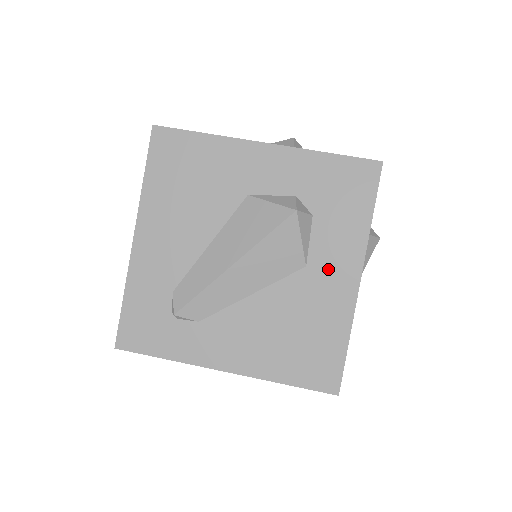
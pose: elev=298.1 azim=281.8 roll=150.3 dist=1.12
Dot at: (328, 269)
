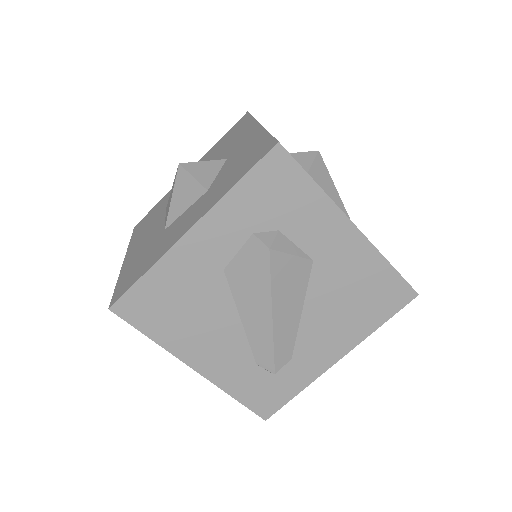
Dot at: (328, 245)
